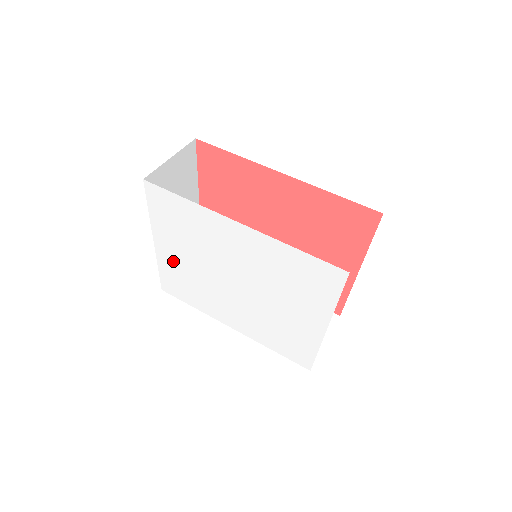
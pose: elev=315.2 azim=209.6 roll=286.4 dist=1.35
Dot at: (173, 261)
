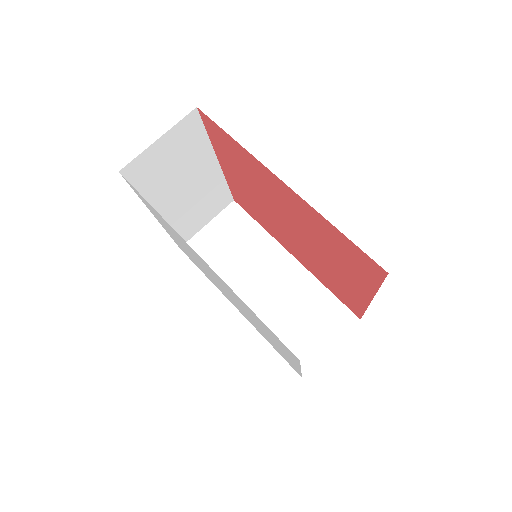
Dot at: (175, 239)
